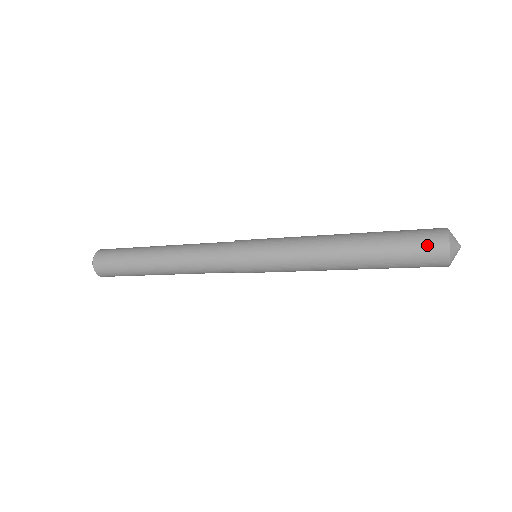
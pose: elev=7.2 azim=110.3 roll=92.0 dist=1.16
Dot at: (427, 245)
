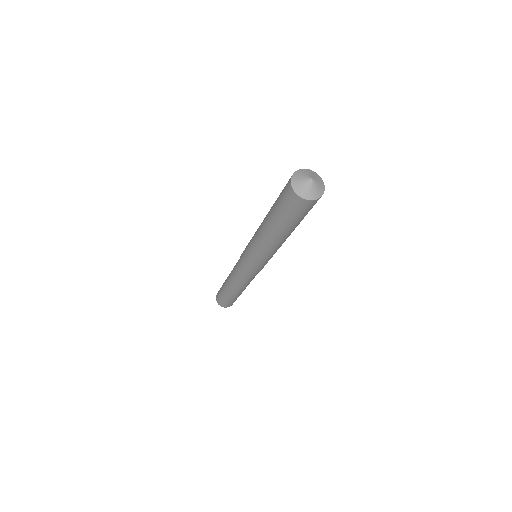
Dot at: (285, 195)
